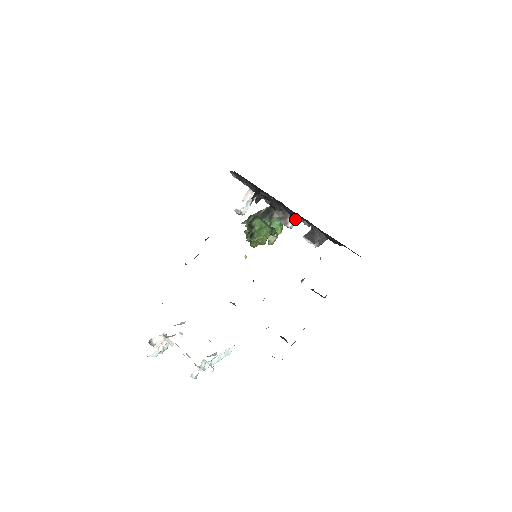
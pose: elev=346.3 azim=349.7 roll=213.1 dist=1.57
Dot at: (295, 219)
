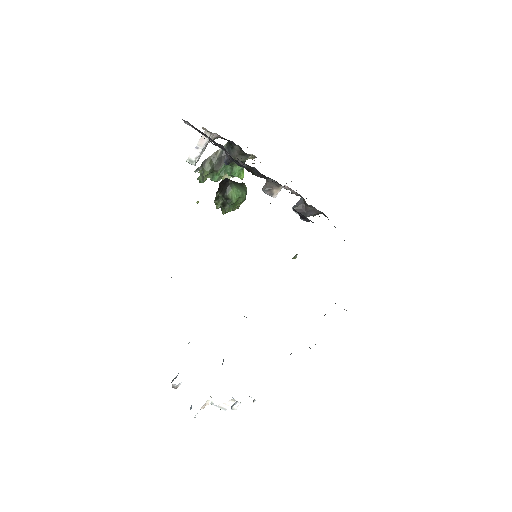
Dot at: (306, 221)
